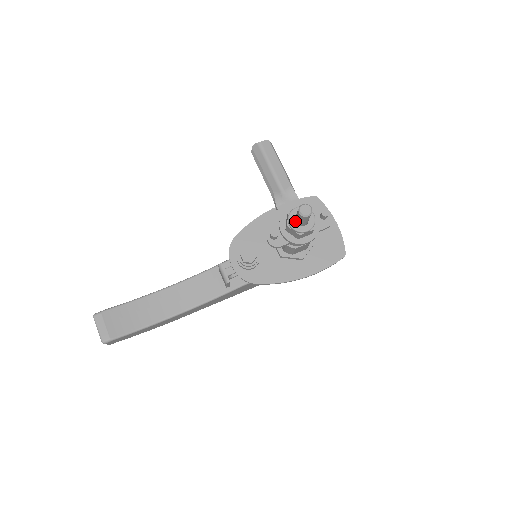
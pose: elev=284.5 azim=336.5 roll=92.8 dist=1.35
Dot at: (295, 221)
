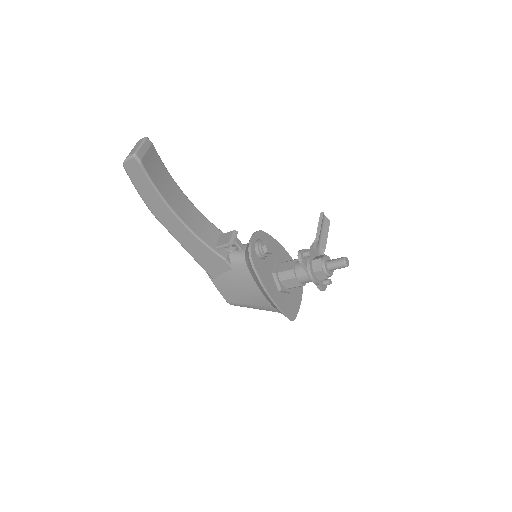
Dot at: (326, 262)
